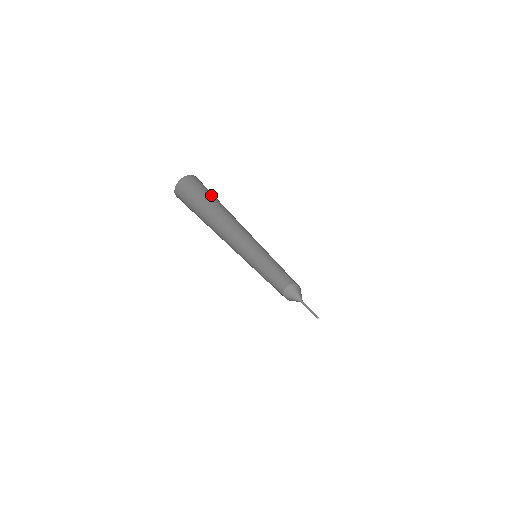
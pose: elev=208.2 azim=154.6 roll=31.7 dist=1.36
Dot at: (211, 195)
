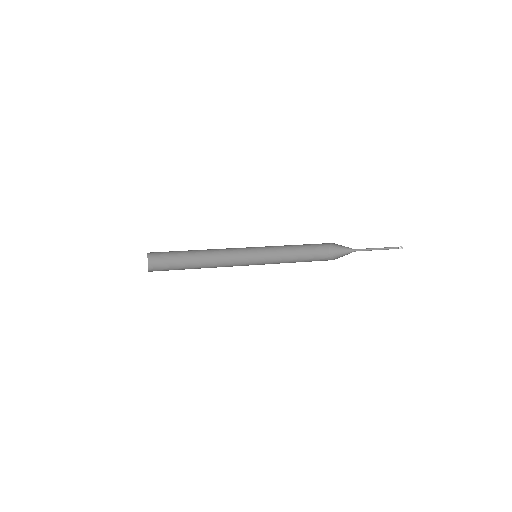
Dot at: occluded
